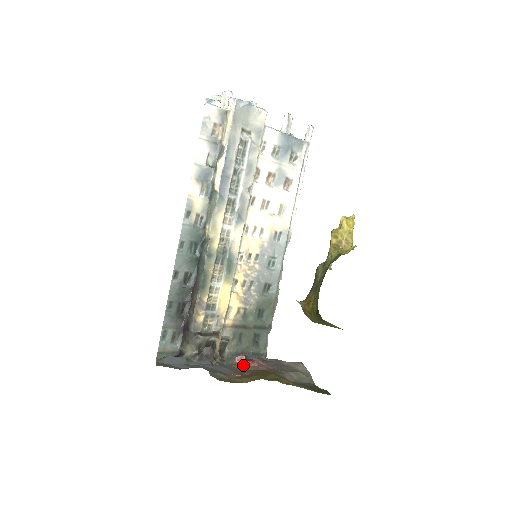
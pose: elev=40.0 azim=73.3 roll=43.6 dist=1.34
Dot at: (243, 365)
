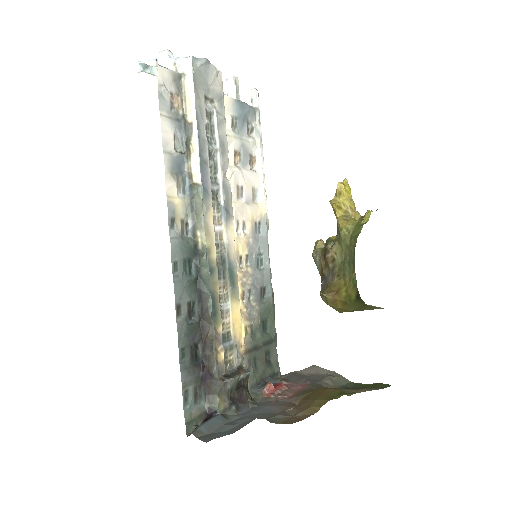
Dot at: (276, 394)
